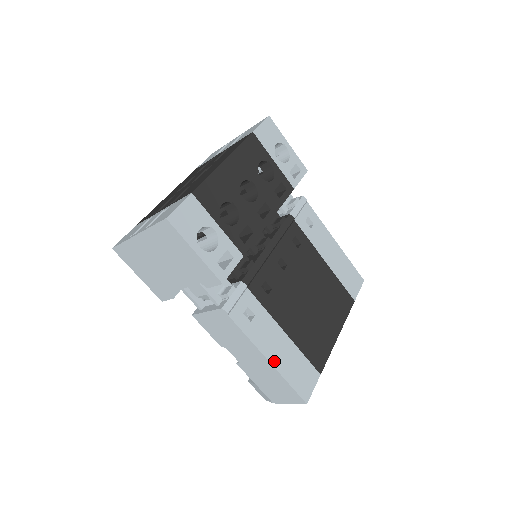
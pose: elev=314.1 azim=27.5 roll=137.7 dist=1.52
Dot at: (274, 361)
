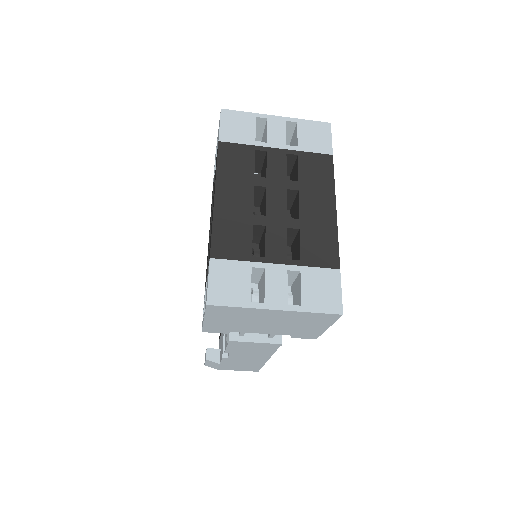
Dot at: occluded
